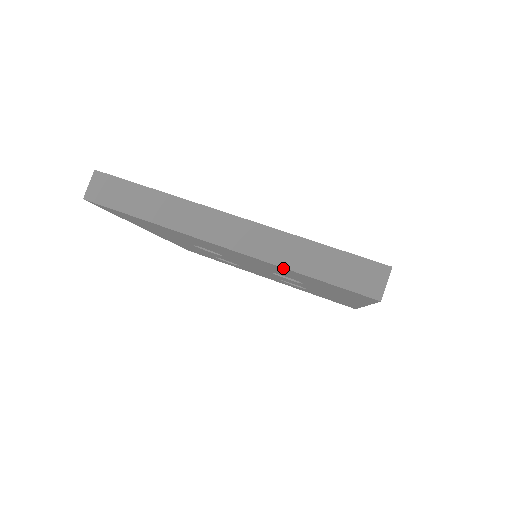
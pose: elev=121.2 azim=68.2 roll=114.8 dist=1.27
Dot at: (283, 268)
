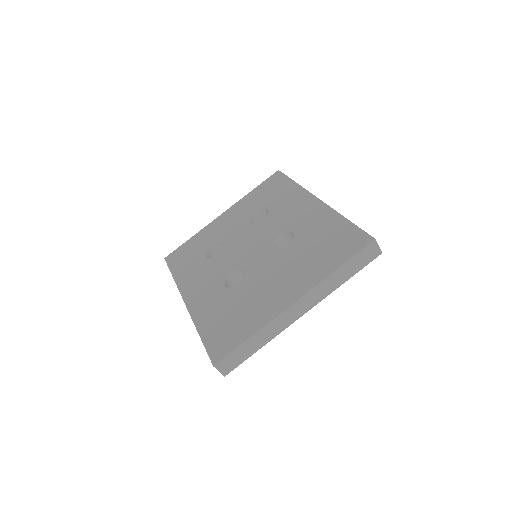
Dot at: (334, 288)
